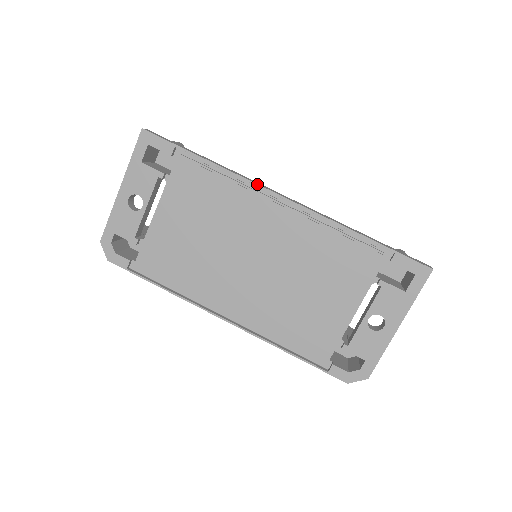
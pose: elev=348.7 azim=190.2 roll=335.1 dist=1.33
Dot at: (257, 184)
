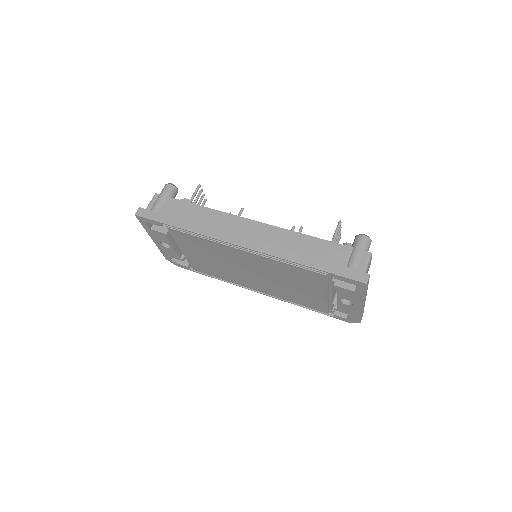
Dot at: (220, 240)
